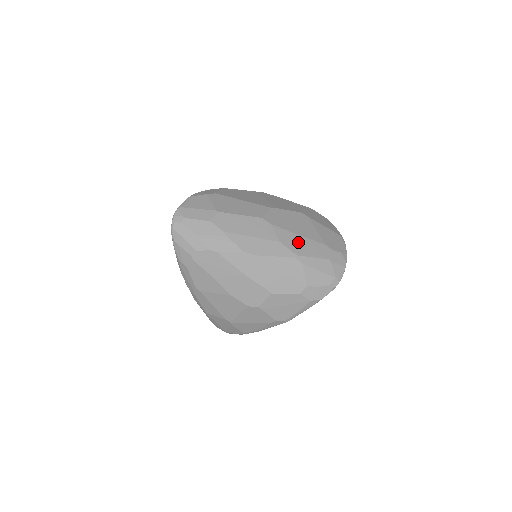
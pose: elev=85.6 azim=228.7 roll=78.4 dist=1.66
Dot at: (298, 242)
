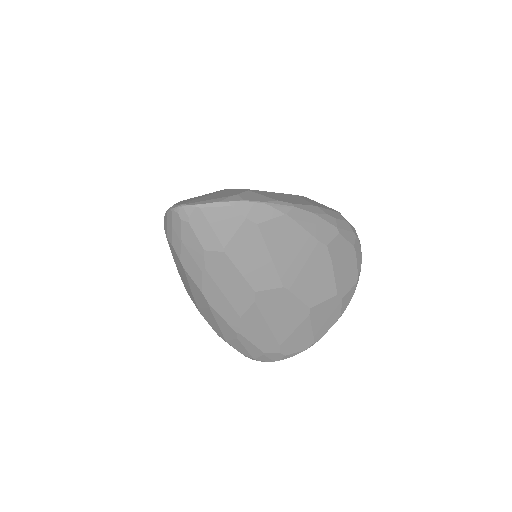
Dot at: (258, 328)
